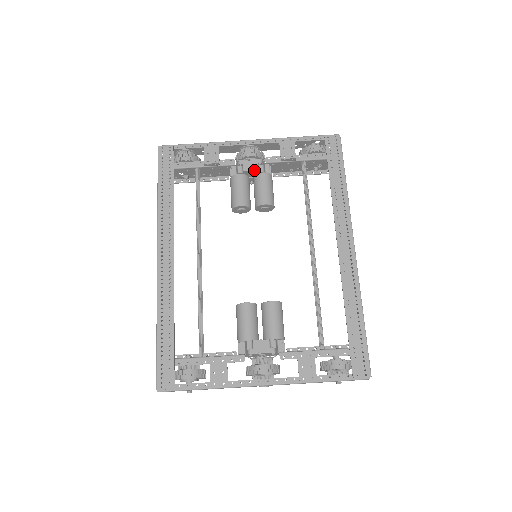
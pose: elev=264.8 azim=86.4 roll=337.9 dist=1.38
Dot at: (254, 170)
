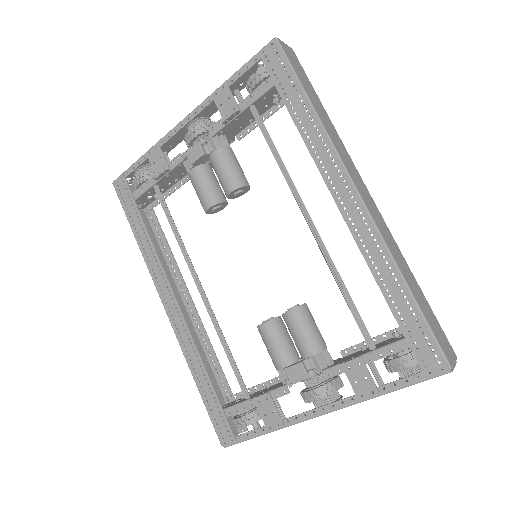
Dot at: (201, 157)
